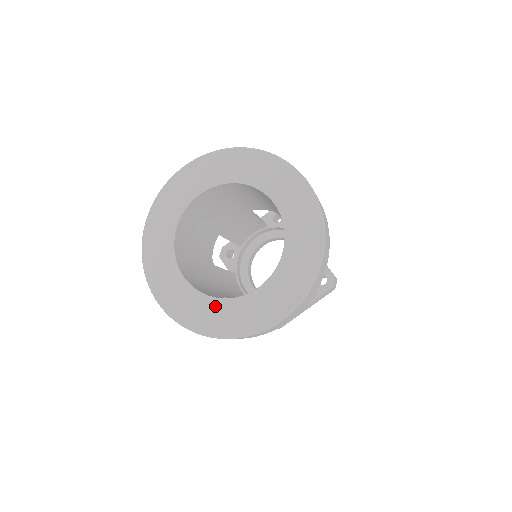
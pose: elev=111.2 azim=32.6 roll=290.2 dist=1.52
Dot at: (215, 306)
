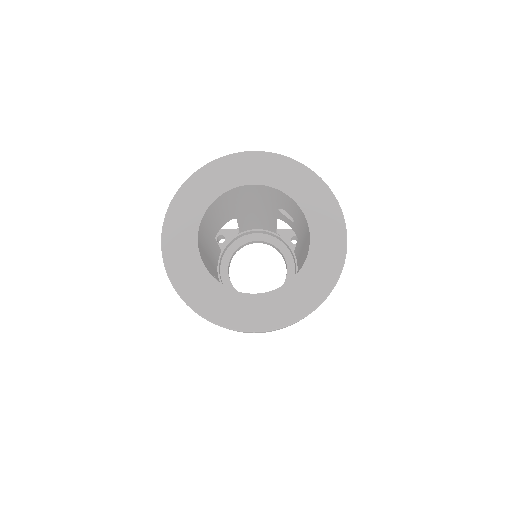
Dot at: (299, 283)
